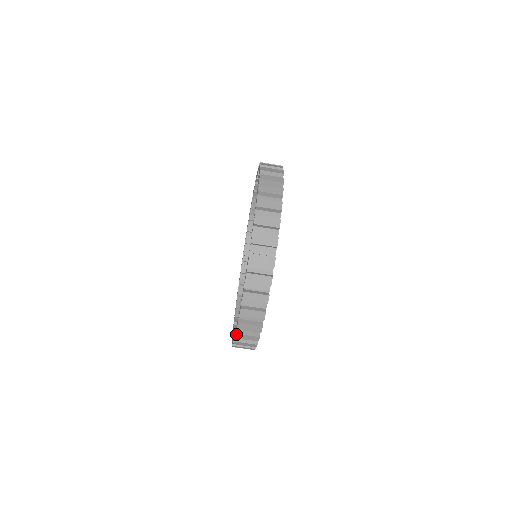
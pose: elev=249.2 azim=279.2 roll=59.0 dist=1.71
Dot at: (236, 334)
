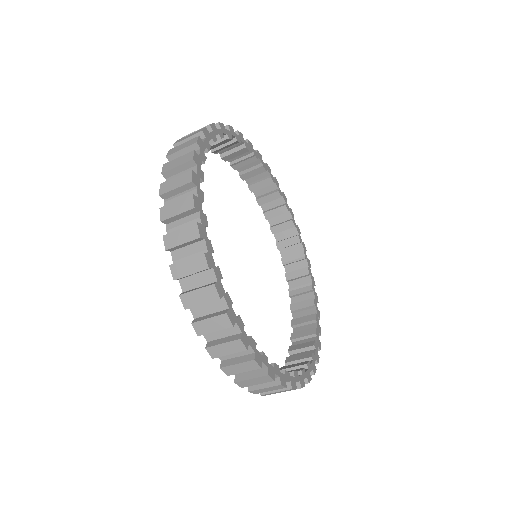
Dot at: (206, 349)
